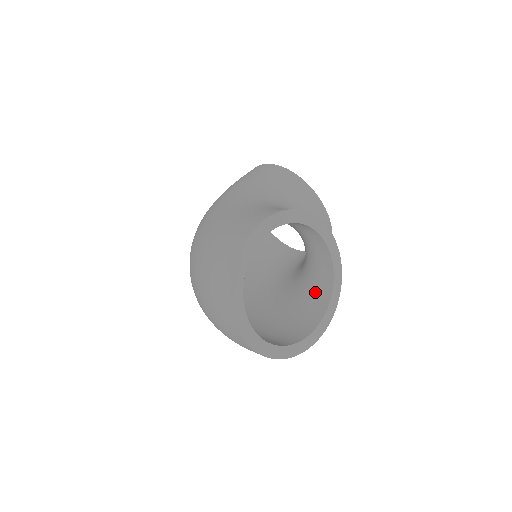
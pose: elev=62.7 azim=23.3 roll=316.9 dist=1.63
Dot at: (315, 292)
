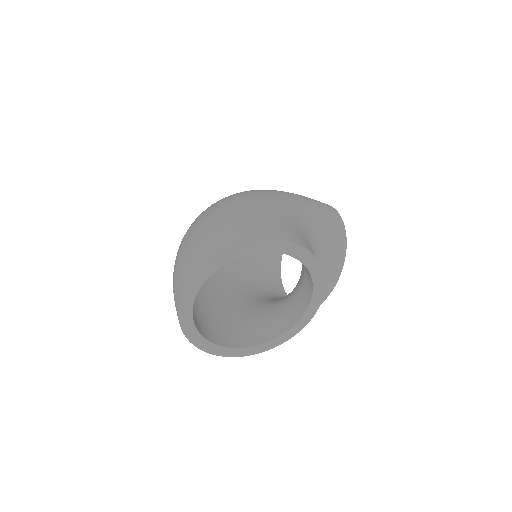
Dot at: (260, 326)
